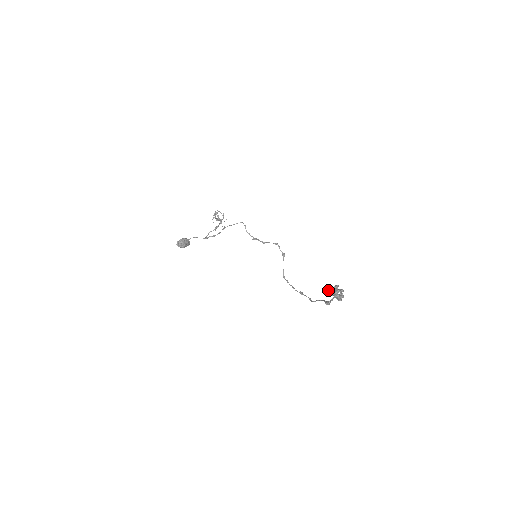
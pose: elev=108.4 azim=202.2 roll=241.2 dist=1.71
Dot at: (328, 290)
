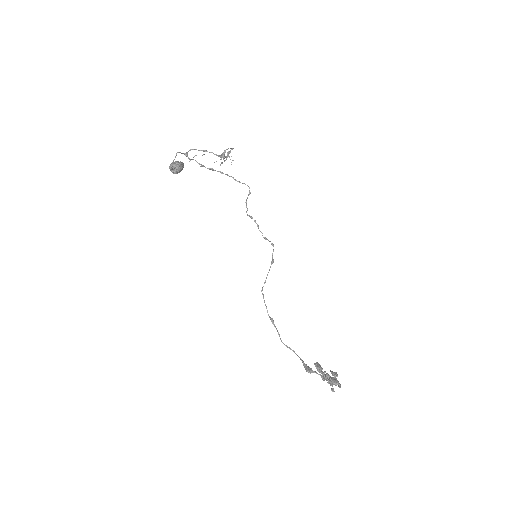
Dot at: (328, 375)
